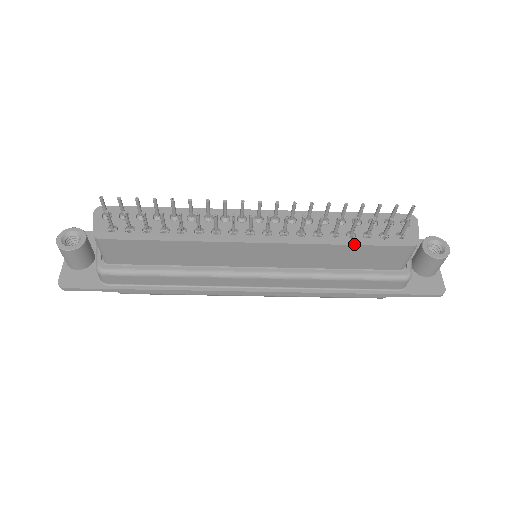
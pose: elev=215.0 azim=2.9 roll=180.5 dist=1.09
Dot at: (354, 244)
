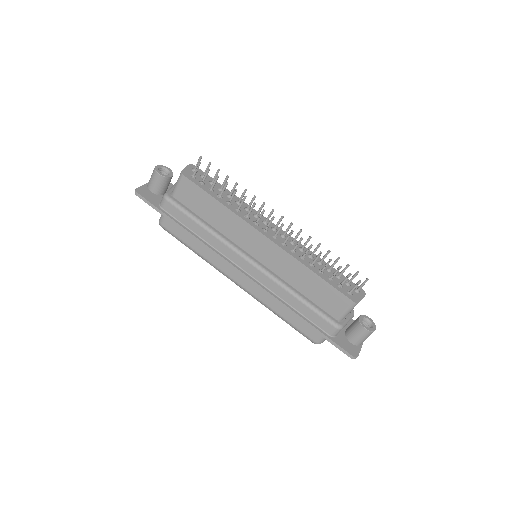
Dot at: (320, 276)
